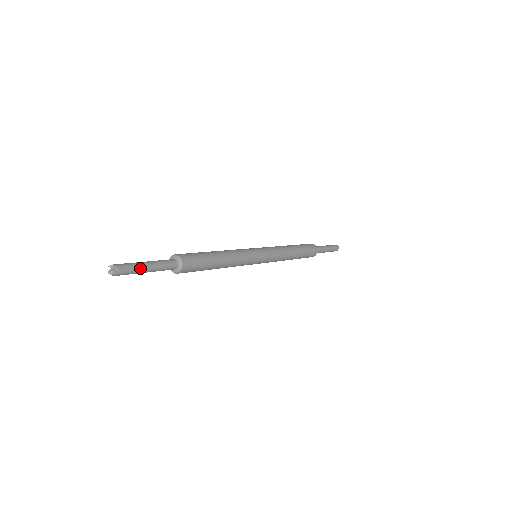
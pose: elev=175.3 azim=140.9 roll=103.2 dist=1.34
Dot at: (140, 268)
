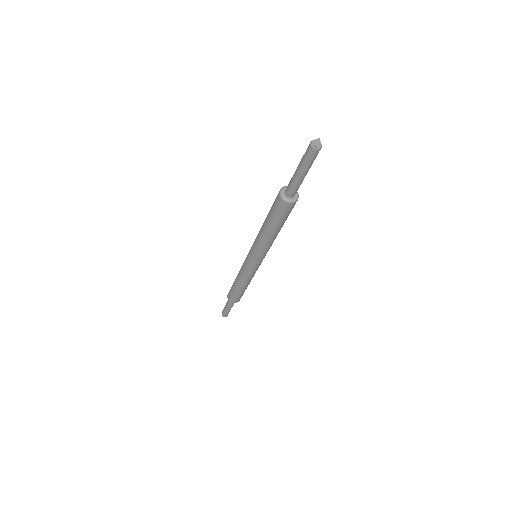
Dot at: occluded
